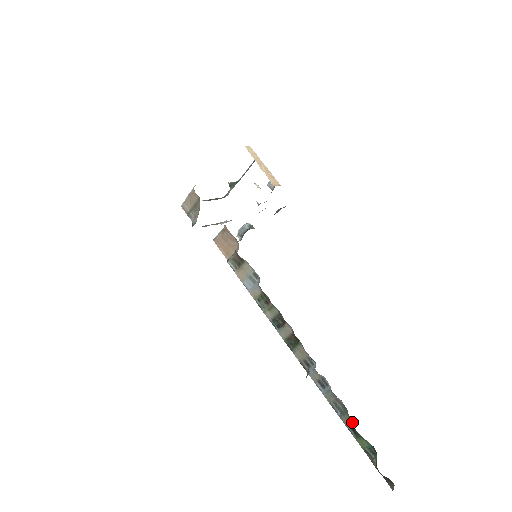
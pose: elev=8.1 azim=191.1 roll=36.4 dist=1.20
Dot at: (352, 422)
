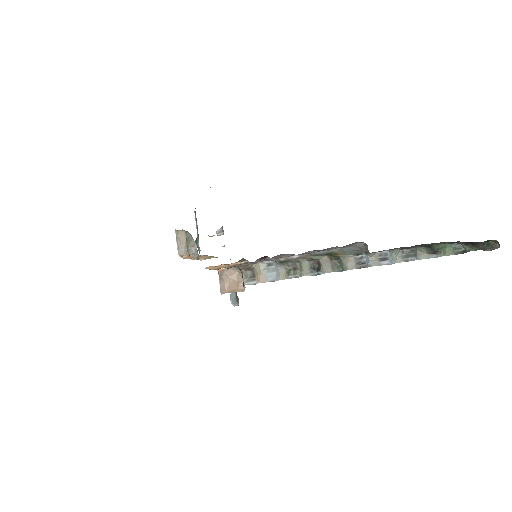
Dot at: (426, 249)
